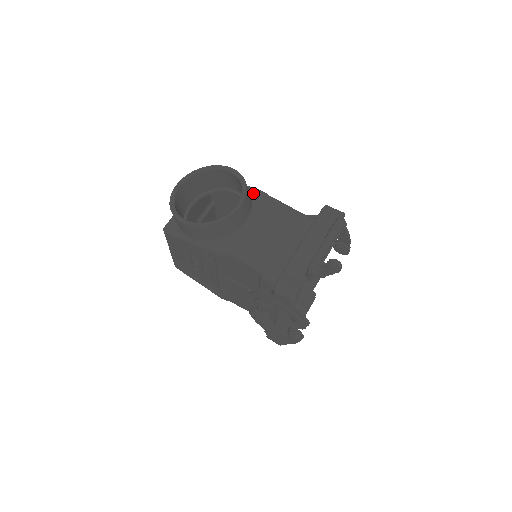
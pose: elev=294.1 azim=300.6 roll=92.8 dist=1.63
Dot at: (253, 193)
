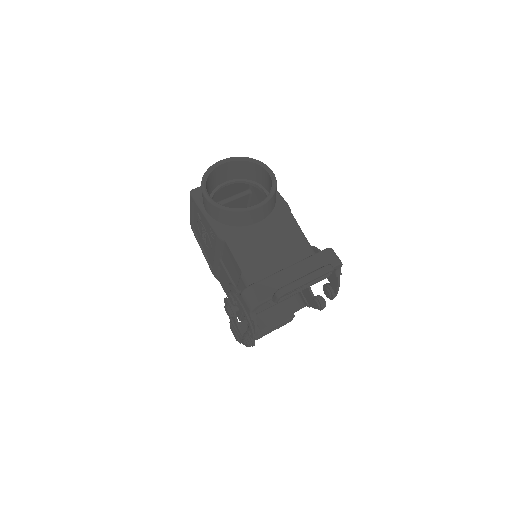
Dot at: (279, 203)
